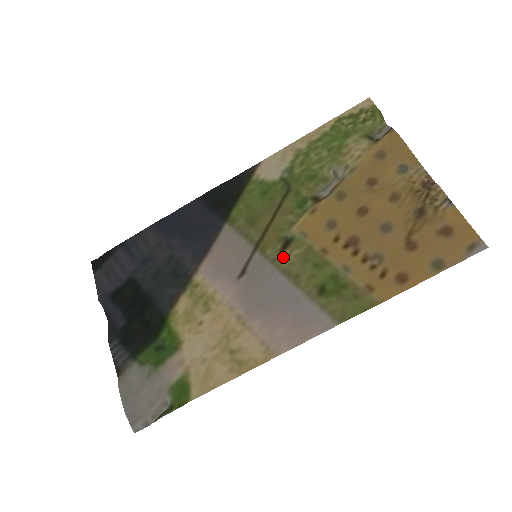
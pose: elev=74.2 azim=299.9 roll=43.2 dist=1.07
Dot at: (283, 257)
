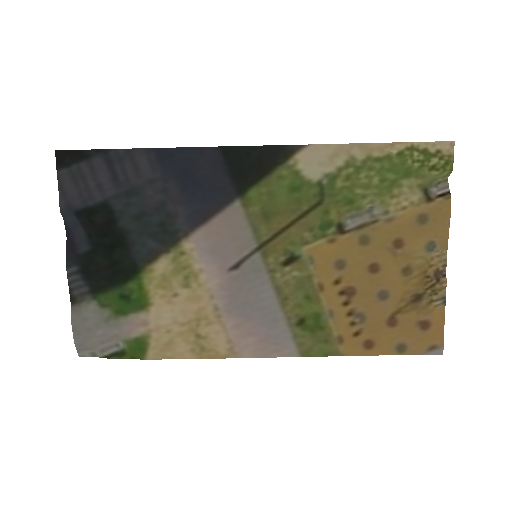
Dot at: (282, 272)
